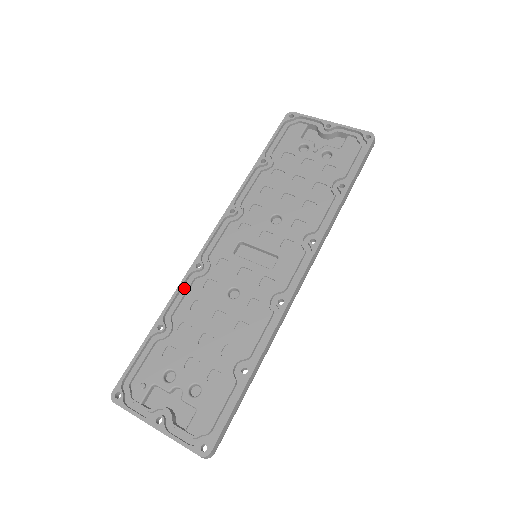
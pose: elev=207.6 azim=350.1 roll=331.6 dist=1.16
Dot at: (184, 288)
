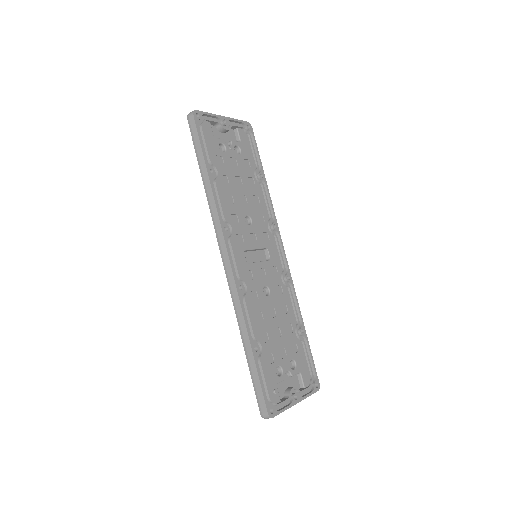
Dot at: (243, 311)
